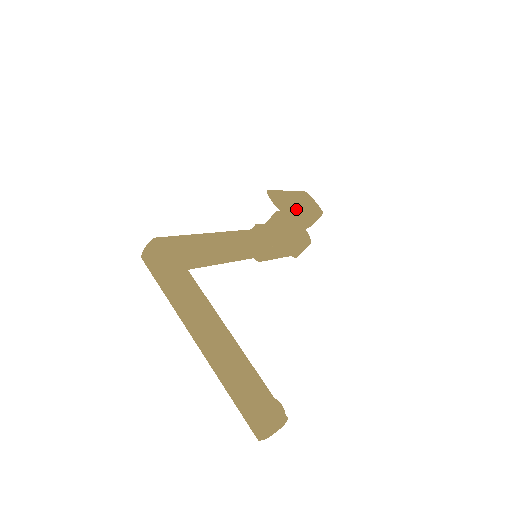
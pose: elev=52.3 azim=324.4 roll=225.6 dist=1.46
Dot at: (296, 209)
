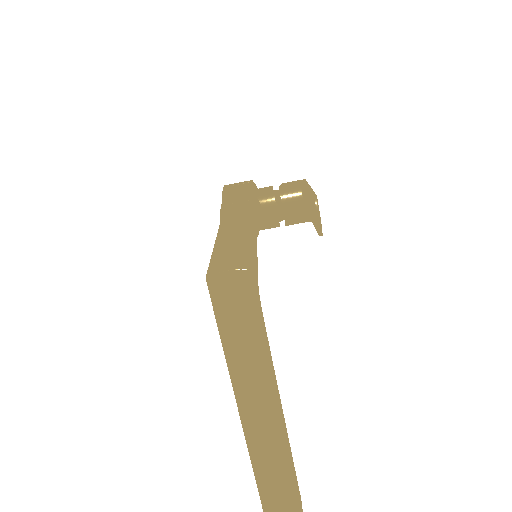
Dot at: occluded
